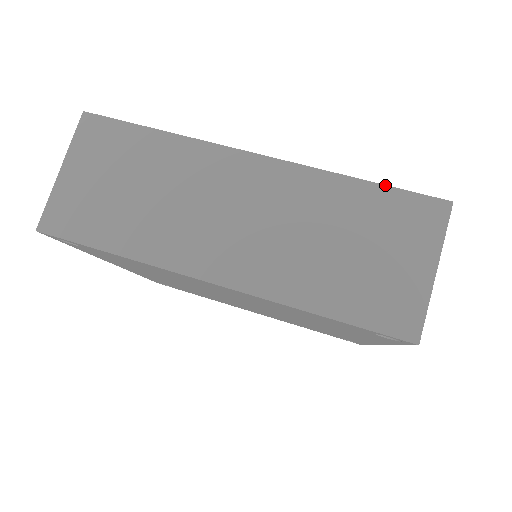
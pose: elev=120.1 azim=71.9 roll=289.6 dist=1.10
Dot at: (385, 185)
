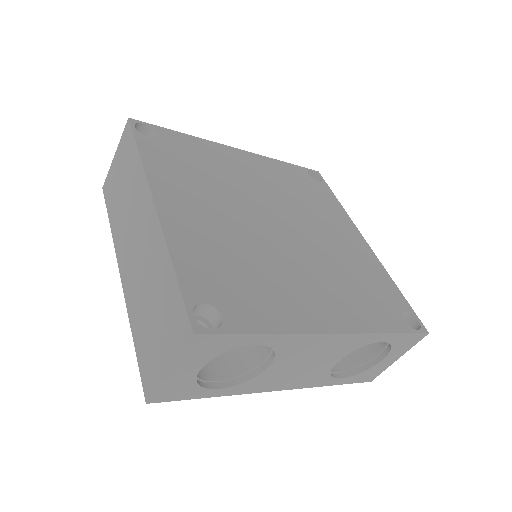
Dot at: (178, 284)
